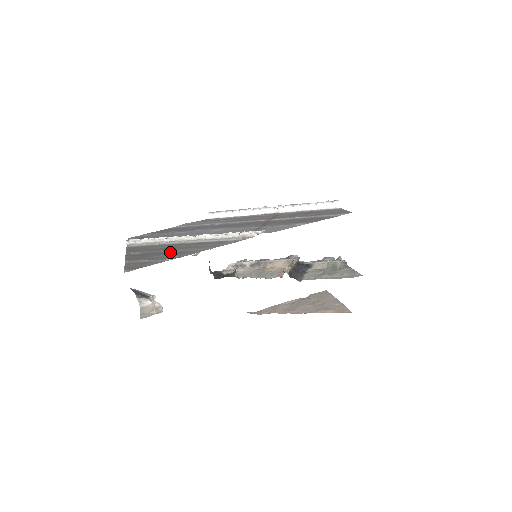
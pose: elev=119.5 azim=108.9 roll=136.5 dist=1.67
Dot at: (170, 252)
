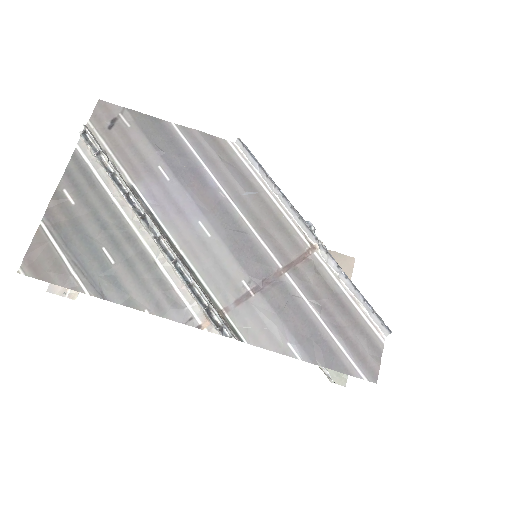
Dot at: (102, 258)
